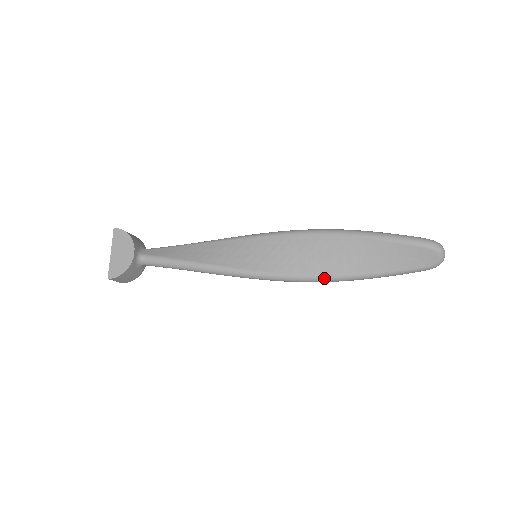
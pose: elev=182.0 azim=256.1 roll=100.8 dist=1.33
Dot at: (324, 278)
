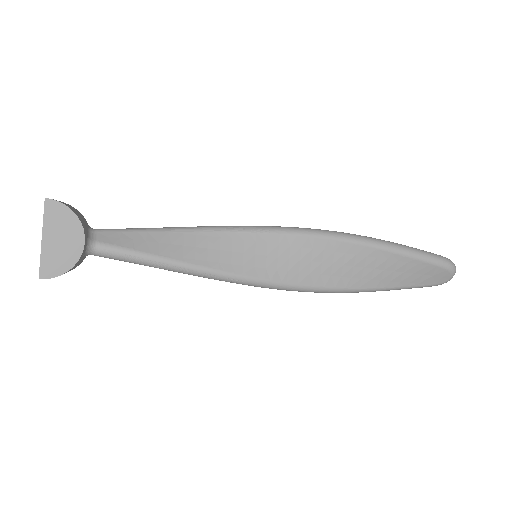
Dot at: (335, 290)
